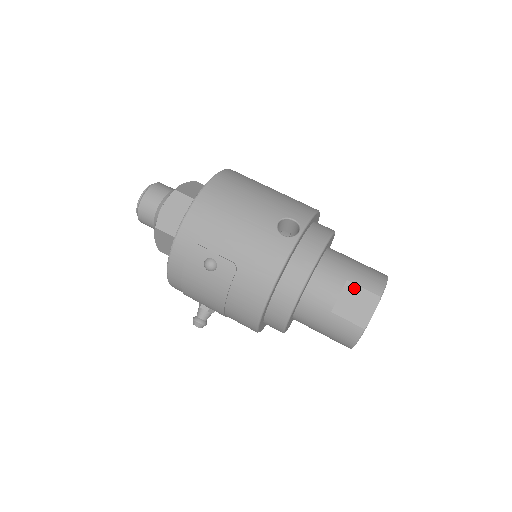
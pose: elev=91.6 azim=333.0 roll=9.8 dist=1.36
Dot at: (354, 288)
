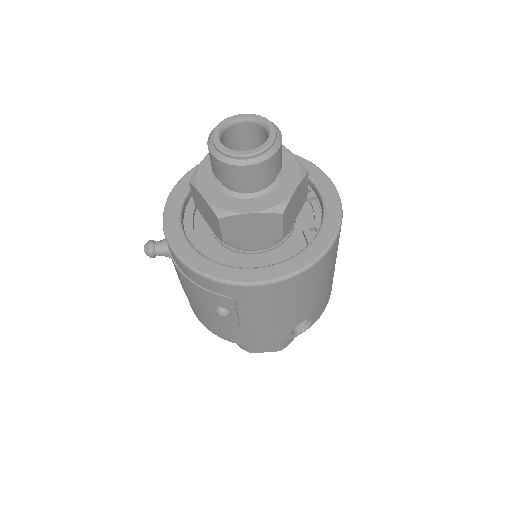
Dot at: occluded
